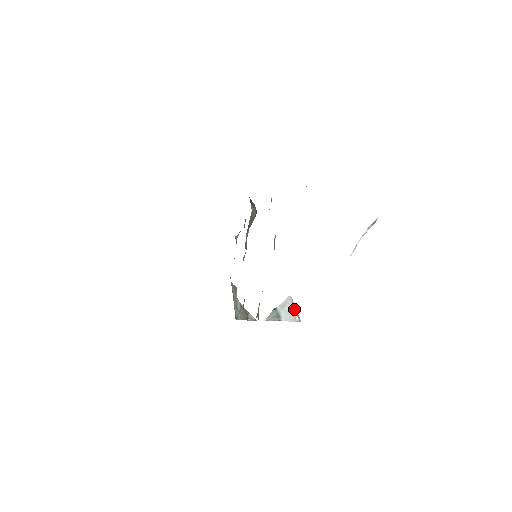
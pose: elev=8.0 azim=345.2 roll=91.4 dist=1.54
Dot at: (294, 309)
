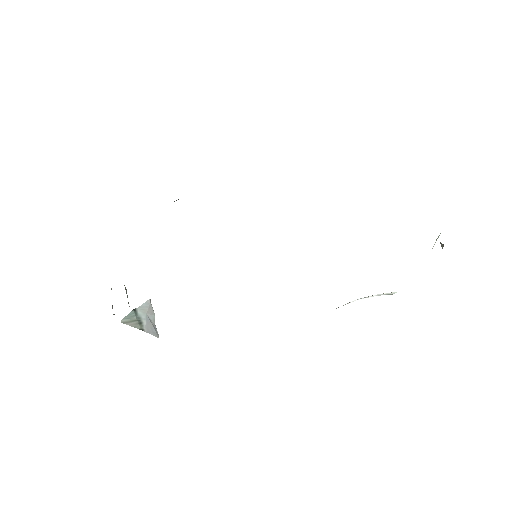
Dot at: occluded
